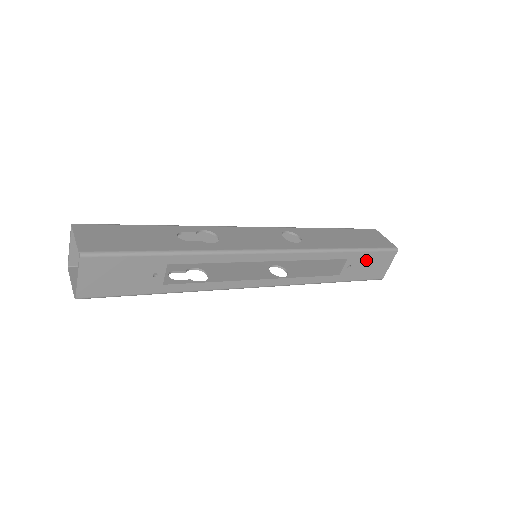
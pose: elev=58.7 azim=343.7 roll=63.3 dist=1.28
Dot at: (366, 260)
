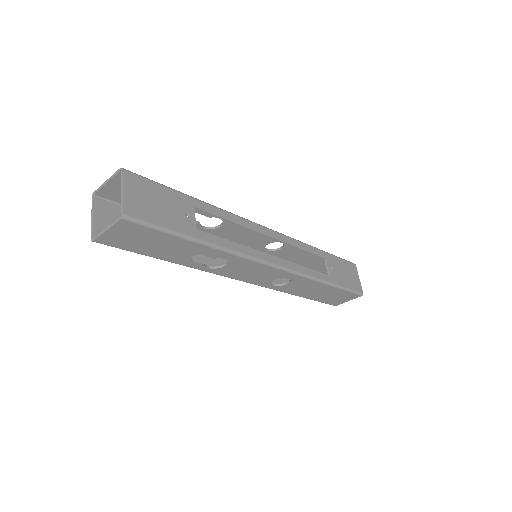
Dot at: (340, 266)
